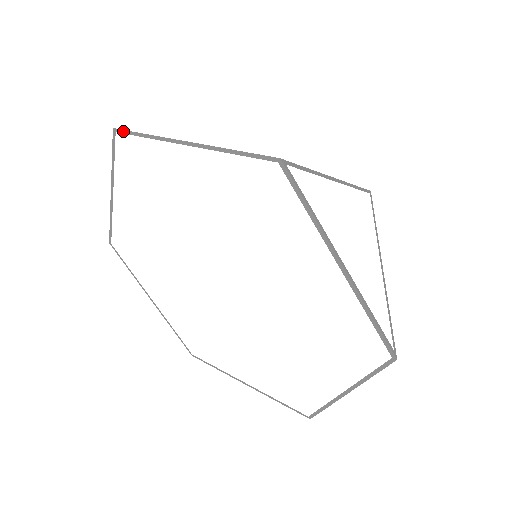
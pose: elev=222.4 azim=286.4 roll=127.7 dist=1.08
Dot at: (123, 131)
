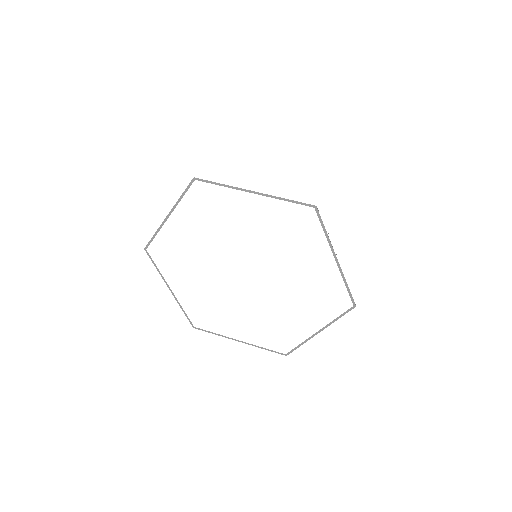
Dot at: (202, 180)
